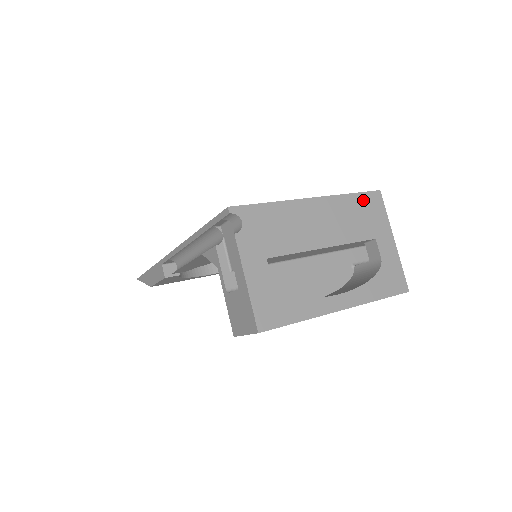
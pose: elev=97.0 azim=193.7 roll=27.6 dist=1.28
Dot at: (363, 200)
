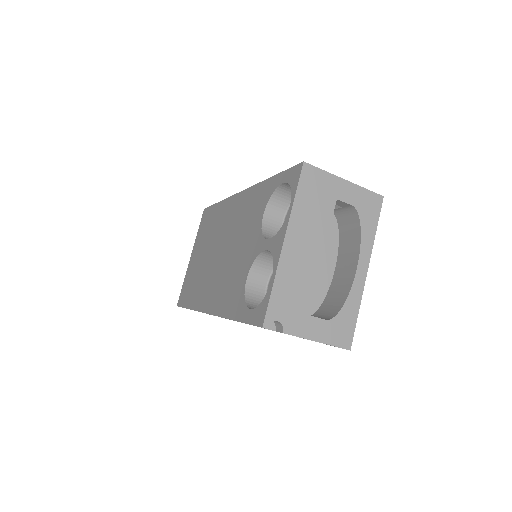
Dot at: (304, 188)
